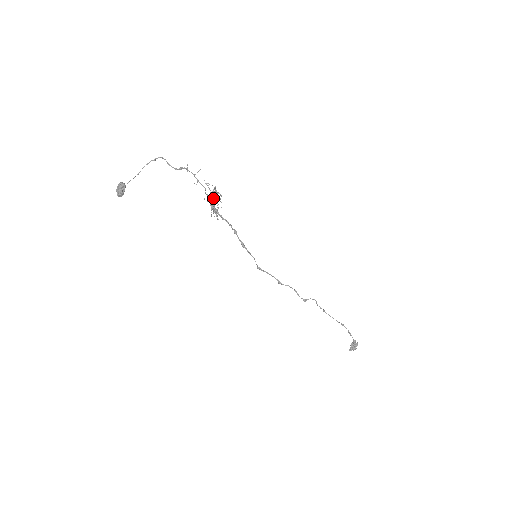
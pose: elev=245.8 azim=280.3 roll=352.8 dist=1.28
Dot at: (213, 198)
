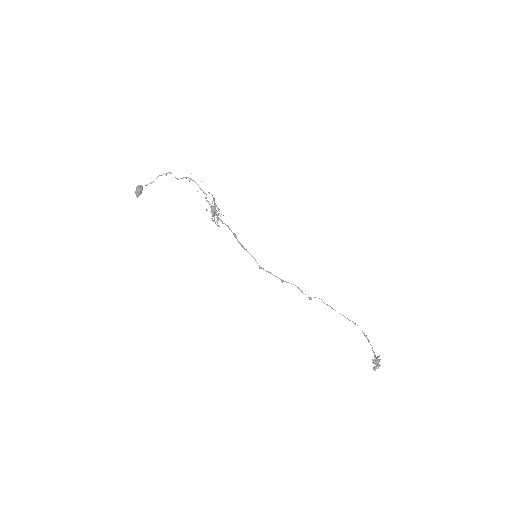
Dot at: (213, 209)
